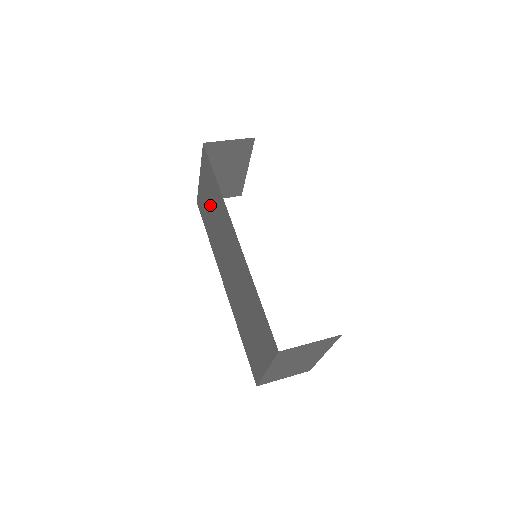
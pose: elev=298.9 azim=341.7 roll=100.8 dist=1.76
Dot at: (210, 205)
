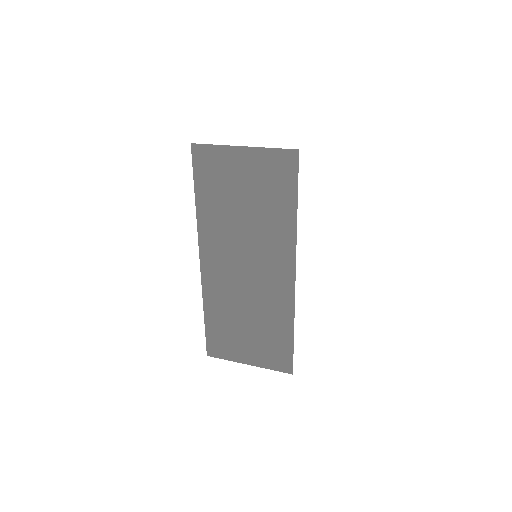
Dot at: (246, 197)
